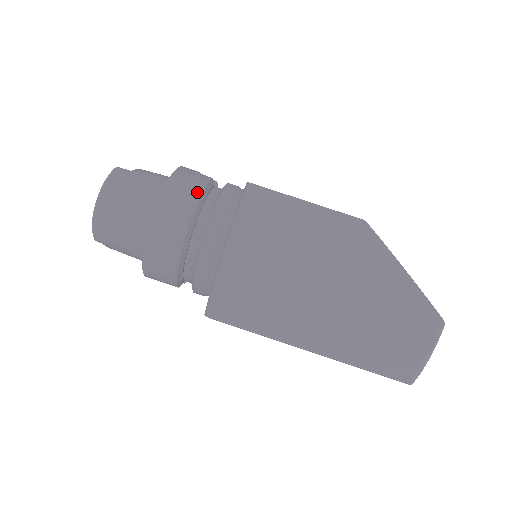
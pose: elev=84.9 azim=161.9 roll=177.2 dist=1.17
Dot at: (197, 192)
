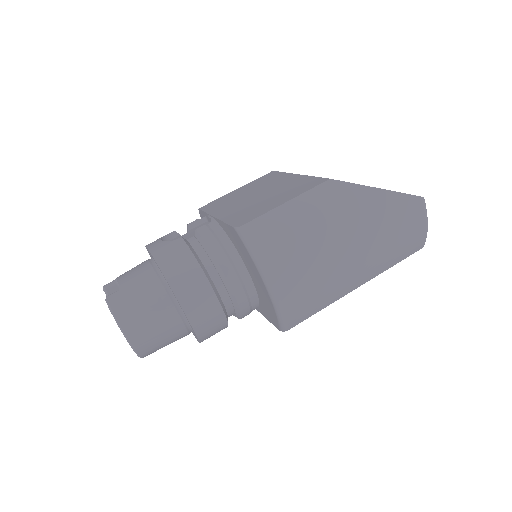
Dot at: (192, 261)
